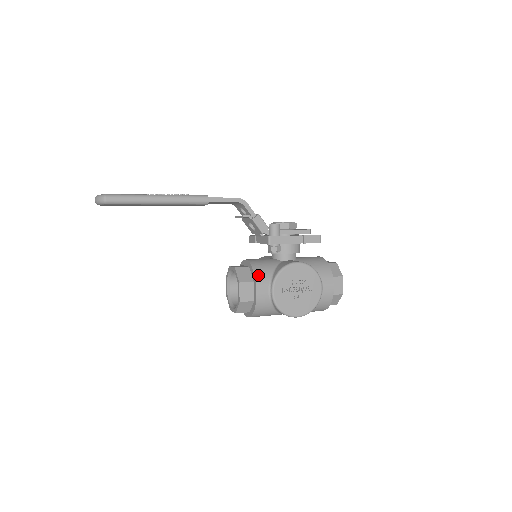
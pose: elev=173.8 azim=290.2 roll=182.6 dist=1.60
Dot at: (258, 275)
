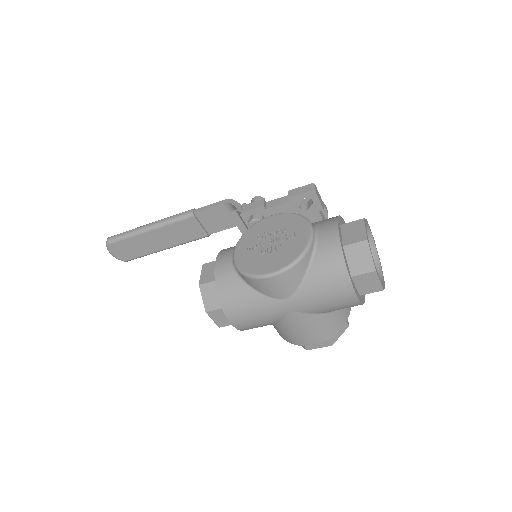
Dot at: (226, 249)
